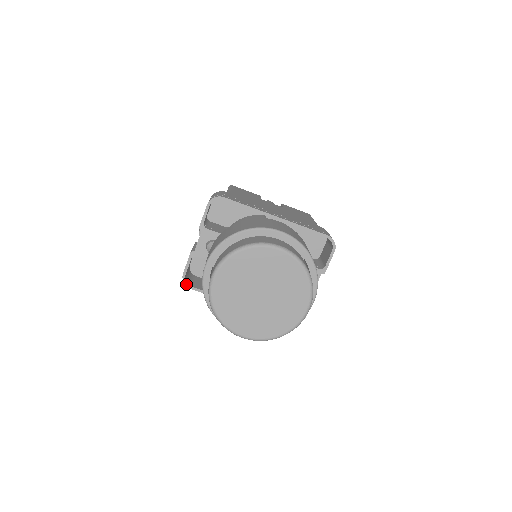
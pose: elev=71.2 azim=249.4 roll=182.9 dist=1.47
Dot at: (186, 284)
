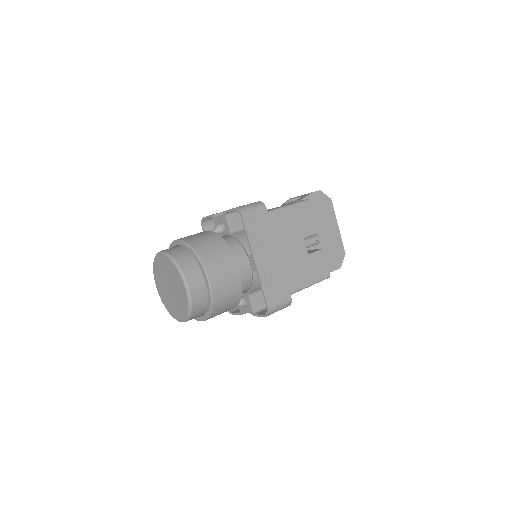
Dot at: (202, 223)
